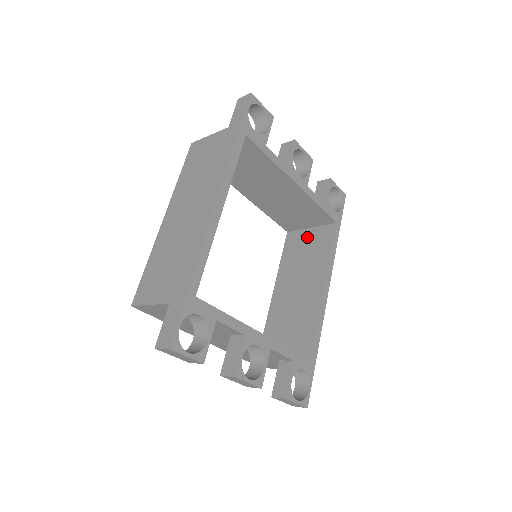
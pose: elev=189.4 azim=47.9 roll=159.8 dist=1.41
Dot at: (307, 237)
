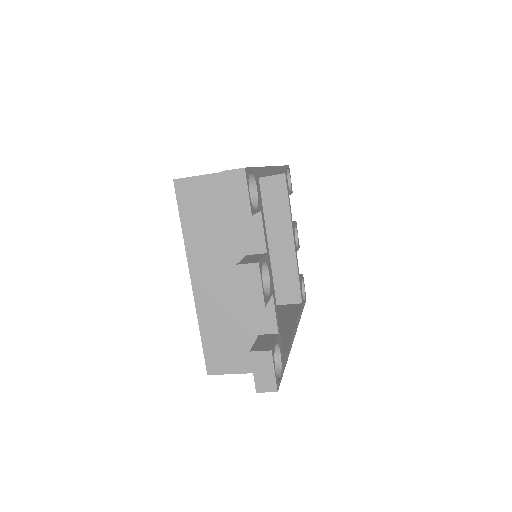
Dot at: occluded
